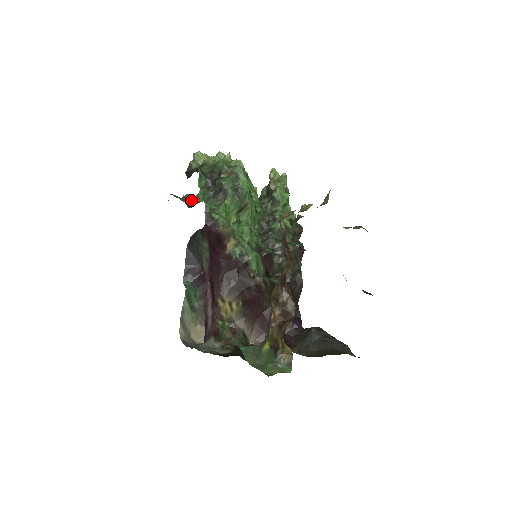
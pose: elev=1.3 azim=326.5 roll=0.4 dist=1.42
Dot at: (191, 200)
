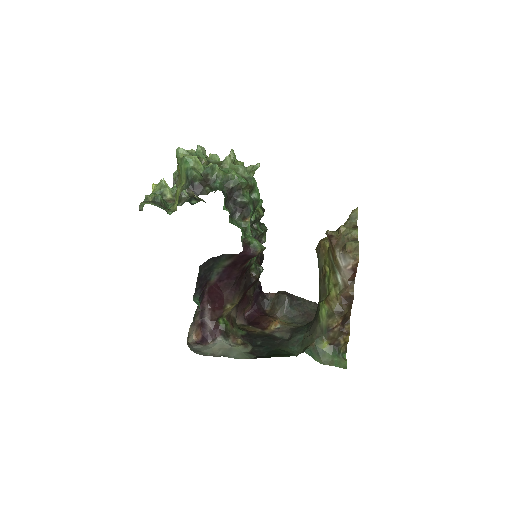
Dot at: (164, 202)
